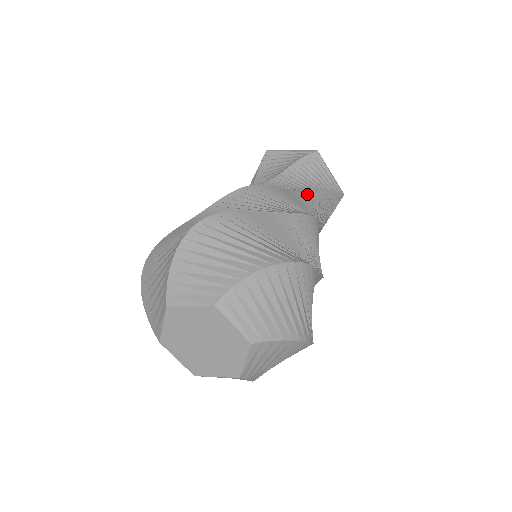
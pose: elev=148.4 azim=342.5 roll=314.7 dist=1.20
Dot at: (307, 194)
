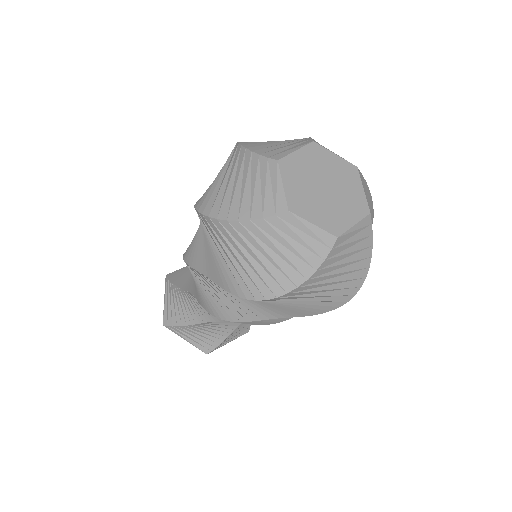
Dot at: occluded
